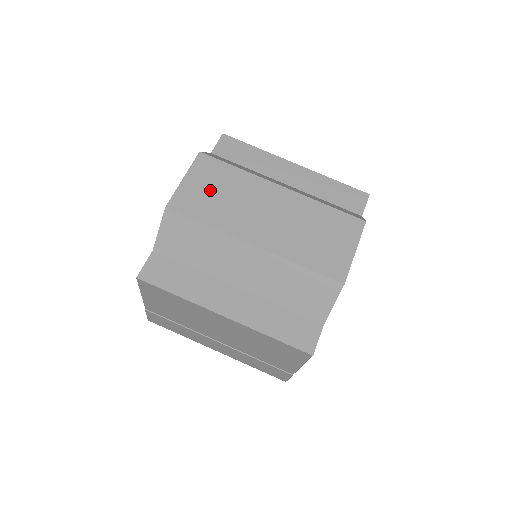
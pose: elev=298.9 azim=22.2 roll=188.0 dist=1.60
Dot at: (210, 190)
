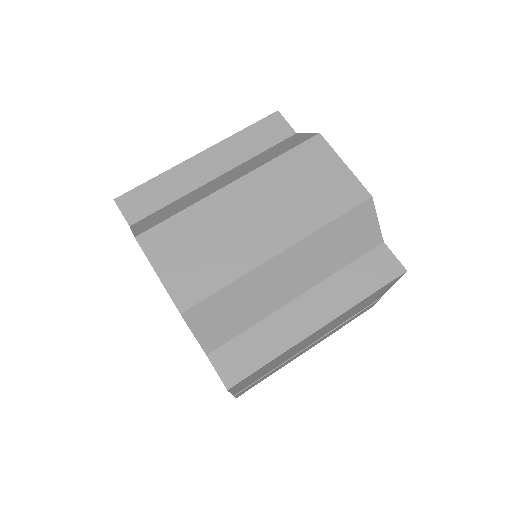
Dot at: (190, 256)
